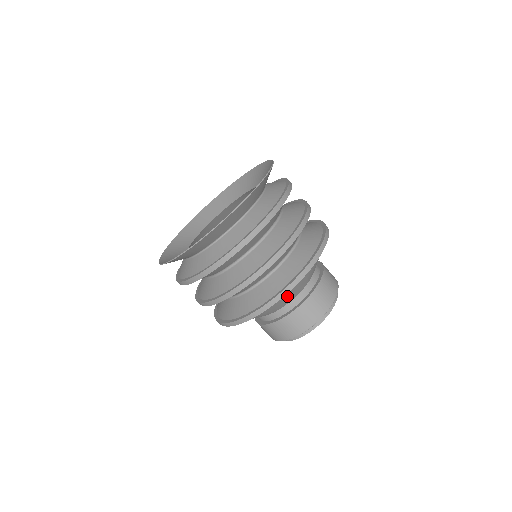
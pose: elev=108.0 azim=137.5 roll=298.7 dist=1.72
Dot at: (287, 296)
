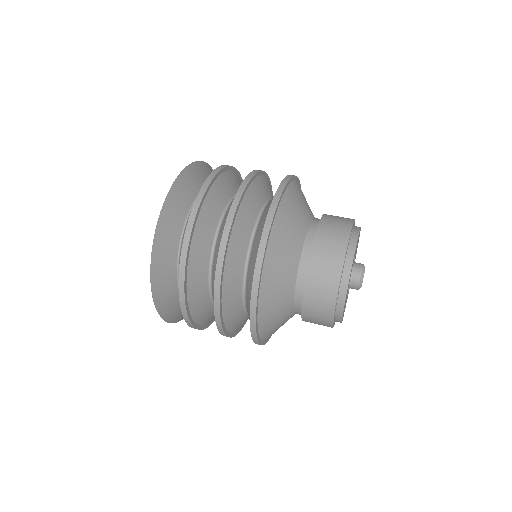
Dot at: (281, 246)
